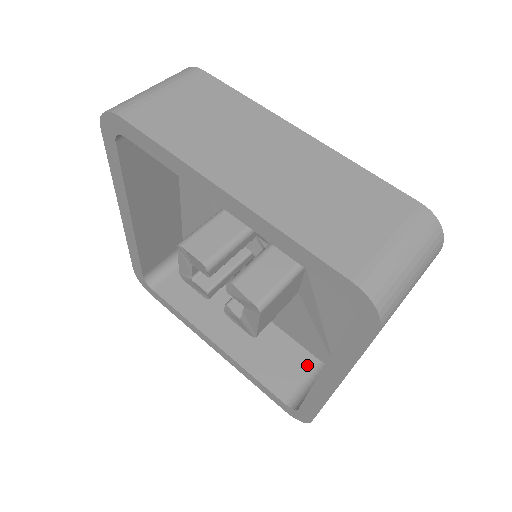
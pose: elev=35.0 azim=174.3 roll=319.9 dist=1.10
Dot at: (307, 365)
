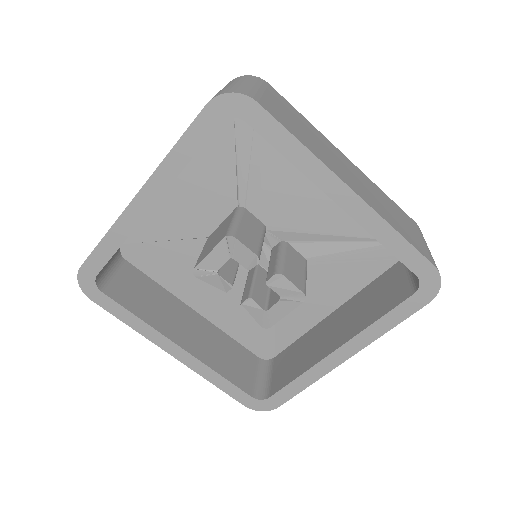
Dot at: (252, 362)
